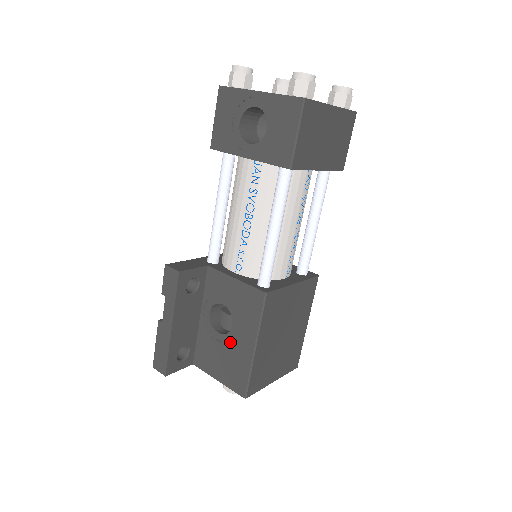
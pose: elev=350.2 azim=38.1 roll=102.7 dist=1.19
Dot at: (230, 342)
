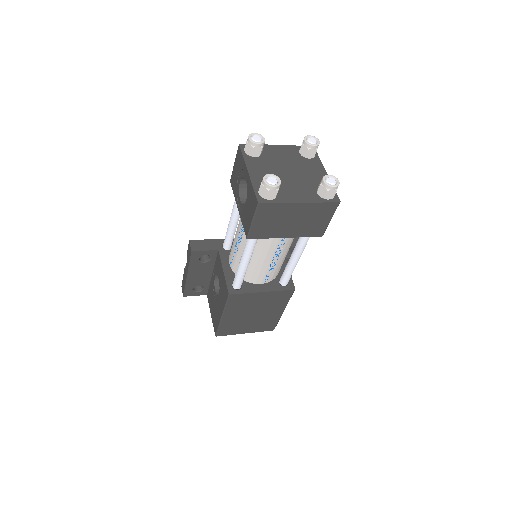
Dot at: (217, 302)
